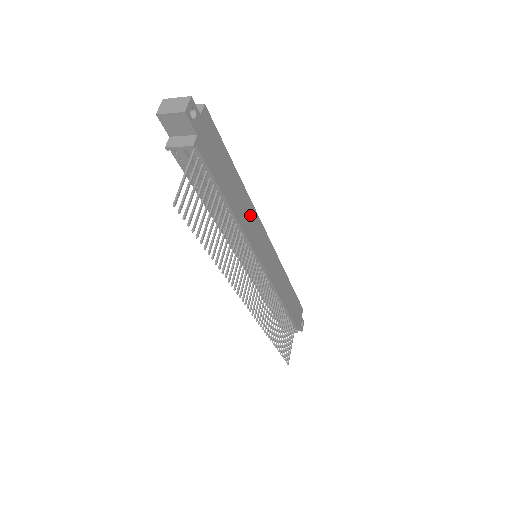
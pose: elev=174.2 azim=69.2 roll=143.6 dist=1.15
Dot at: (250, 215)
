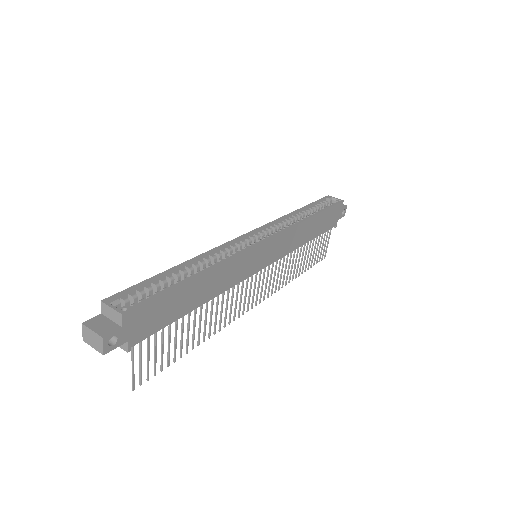
Dot at: (229, 270)
